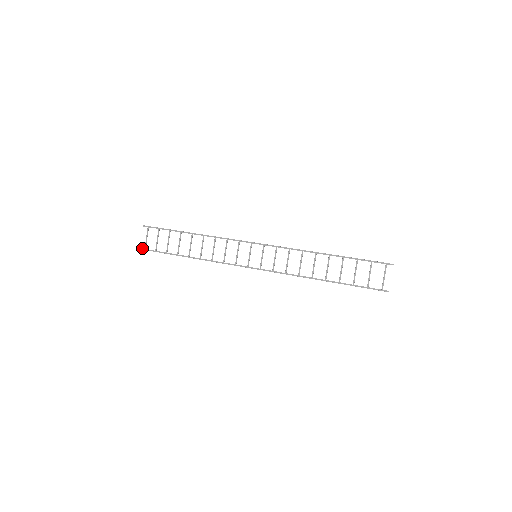
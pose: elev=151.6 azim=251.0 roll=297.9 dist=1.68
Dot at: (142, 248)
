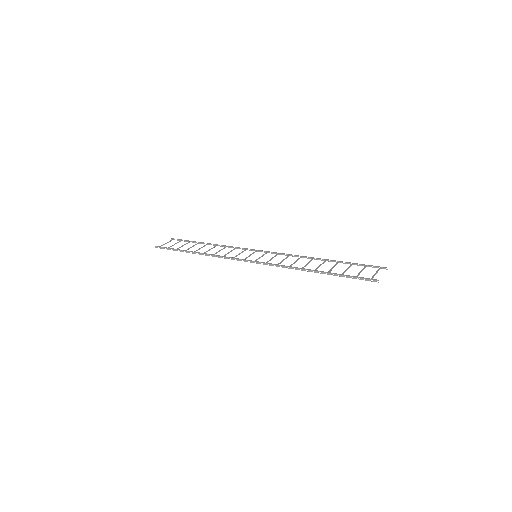
Dot at: (158, 246)
